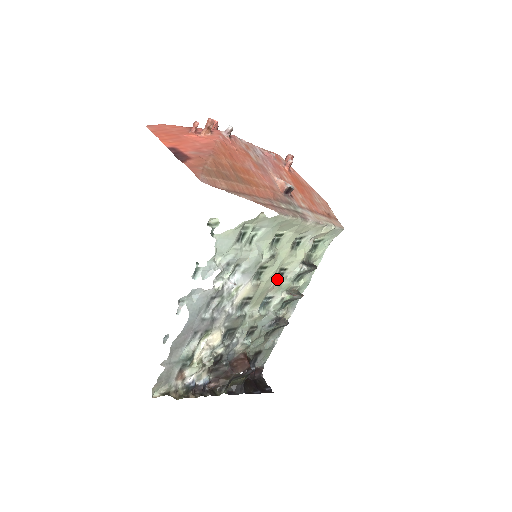
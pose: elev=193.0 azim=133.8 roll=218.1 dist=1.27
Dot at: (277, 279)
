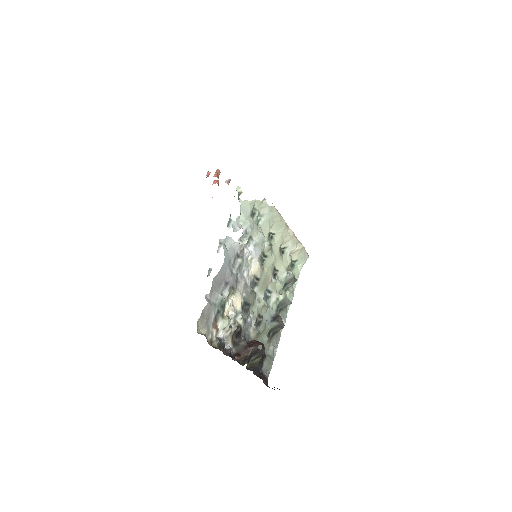
Dot at: (273, 276)
